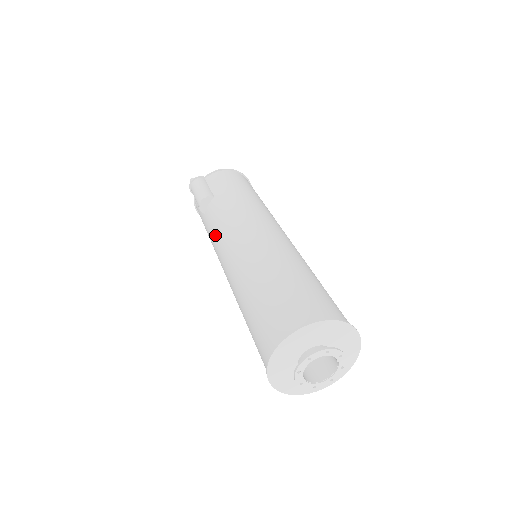
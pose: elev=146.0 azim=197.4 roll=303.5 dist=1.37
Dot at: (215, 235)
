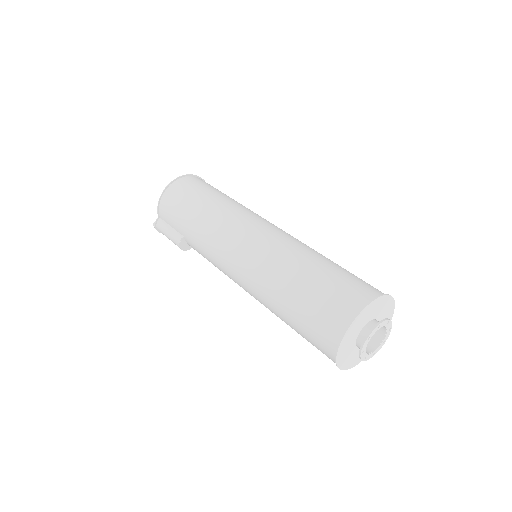
Dot at: occluded
